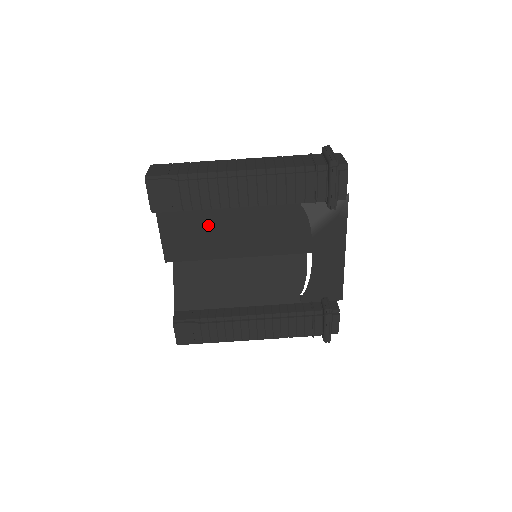
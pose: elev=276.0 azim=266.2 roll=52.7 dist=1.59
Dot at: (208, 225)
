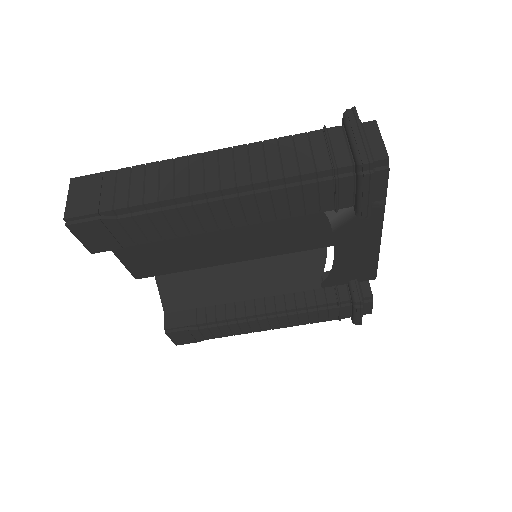
Dot at: (181, 240)
